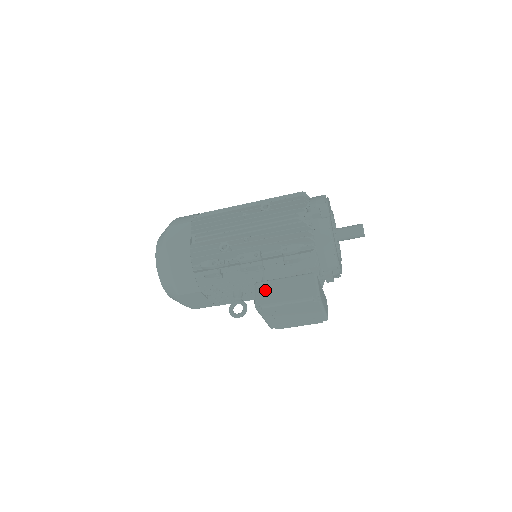
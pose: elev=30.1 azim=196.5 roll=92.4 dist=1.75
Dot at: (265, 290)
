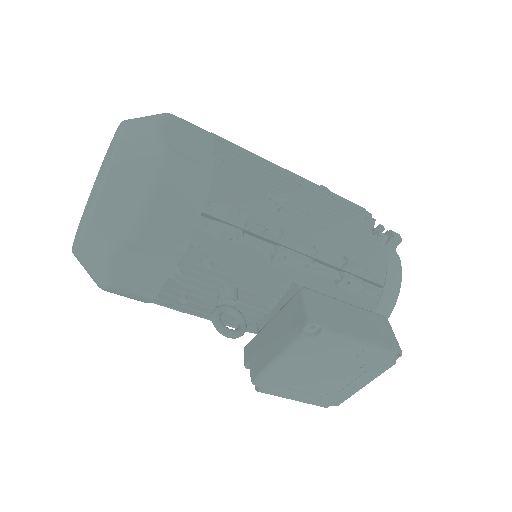
Dot at: (324, 306)
